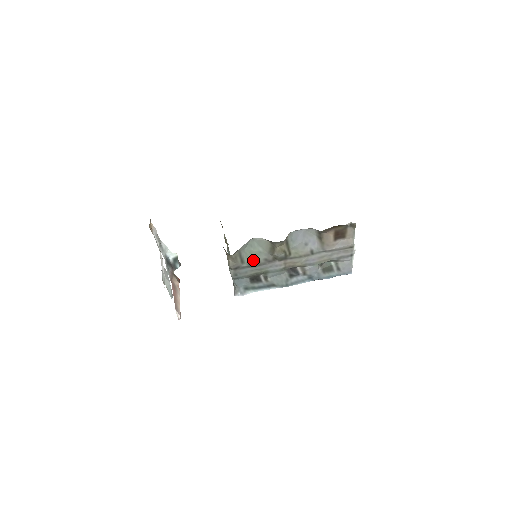
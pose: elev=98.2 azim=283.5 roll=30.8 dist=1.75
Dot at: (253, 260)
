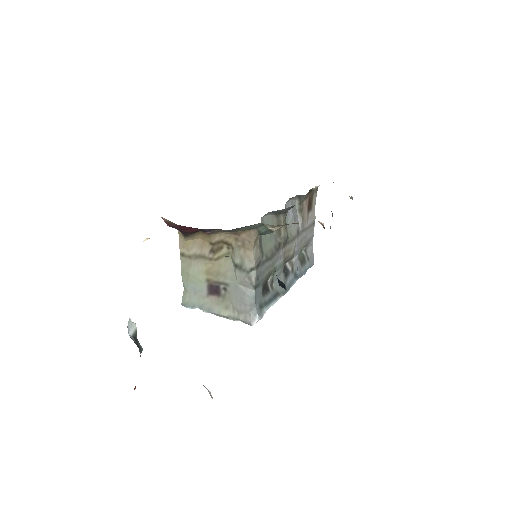
Dot at: (268, 249)
